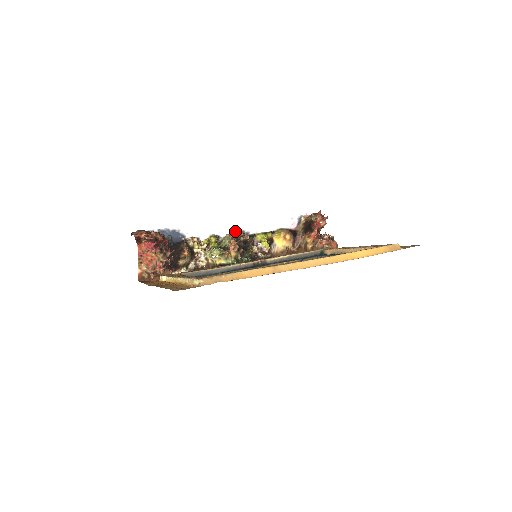
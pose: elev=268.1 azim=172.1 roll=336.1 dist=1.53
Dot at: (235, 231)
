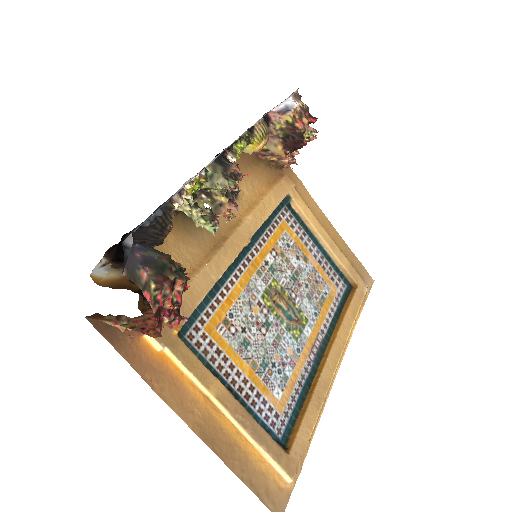
Dot at: (226, 148)
